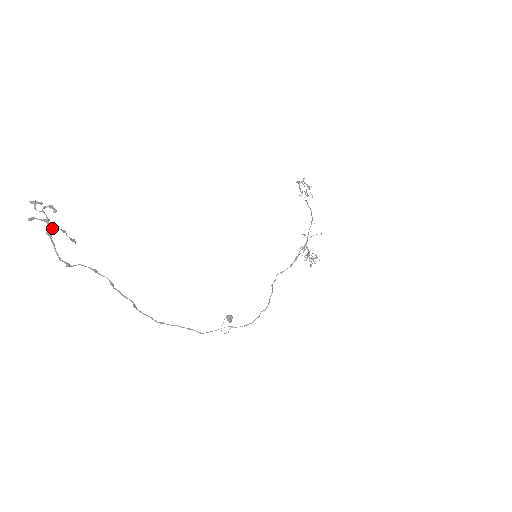
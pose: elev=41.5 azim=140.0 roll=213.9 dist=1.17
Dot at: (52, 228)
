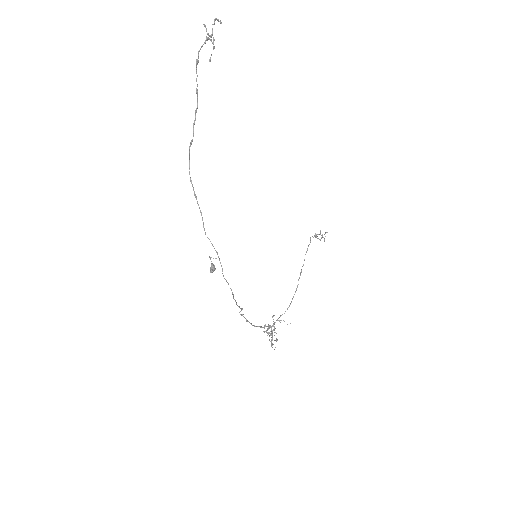
Dot at: (211, 39)
